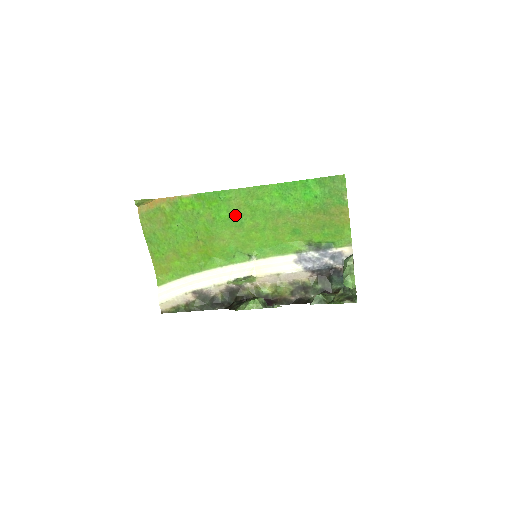
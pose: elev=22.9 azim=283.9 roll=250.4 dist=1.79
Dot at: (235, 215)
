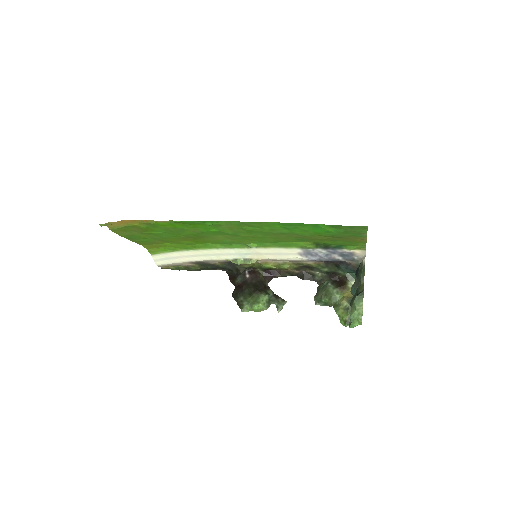
Dot at: (227, 231)
